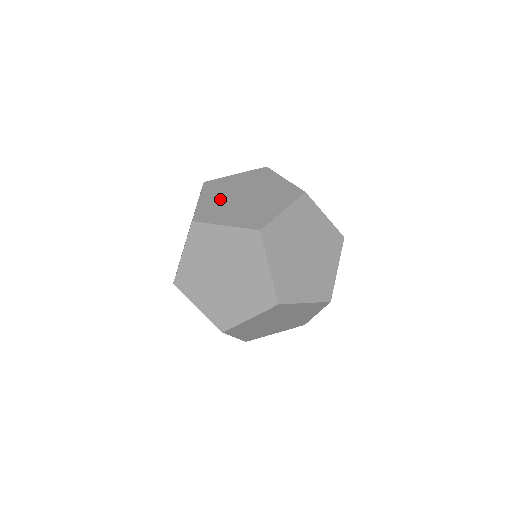
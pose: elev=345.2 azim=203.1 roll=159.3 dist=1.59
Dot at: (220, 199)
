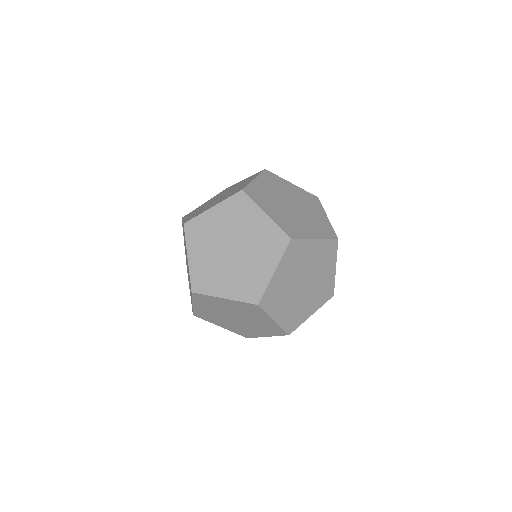
Dot at: (211, 200)
